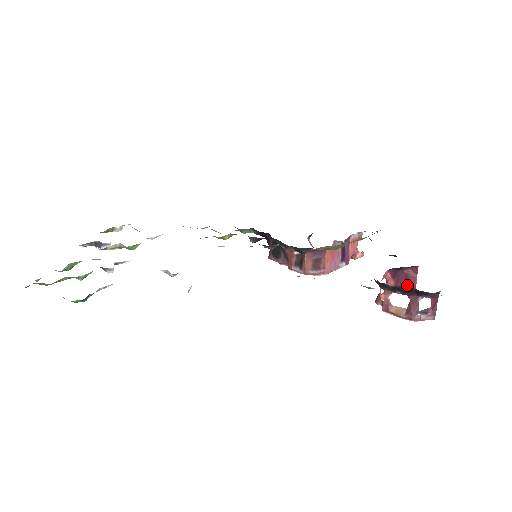
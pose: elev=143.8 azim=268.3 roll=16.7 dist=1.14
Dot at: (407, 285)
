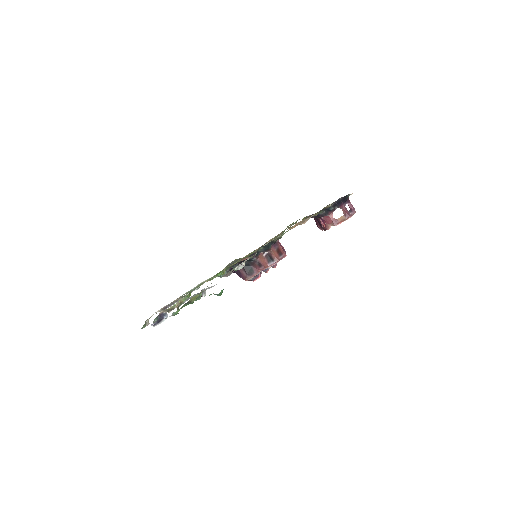
Dot at: (328, 222)
